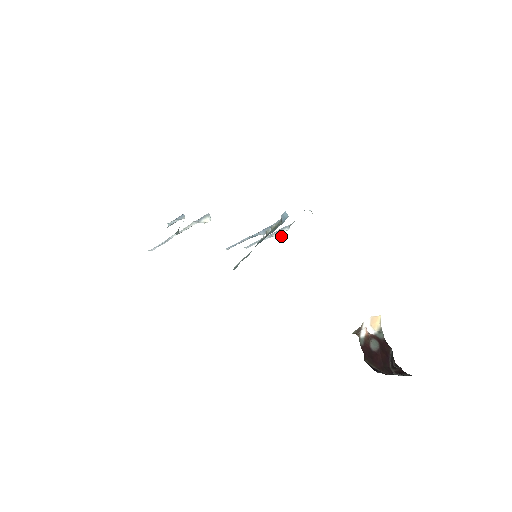
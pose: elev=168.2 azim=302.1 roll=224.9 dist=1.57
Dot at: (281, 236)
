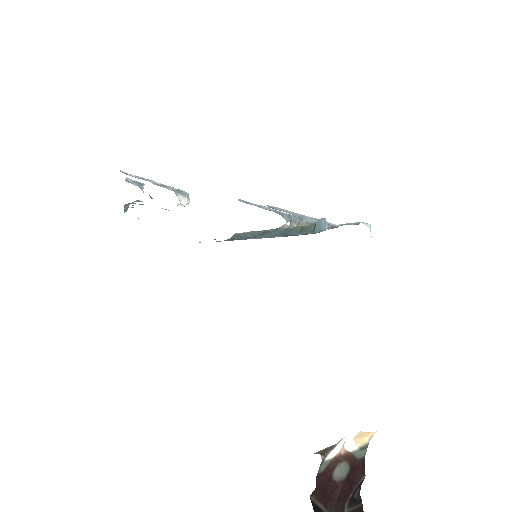
Dot at: occluded
